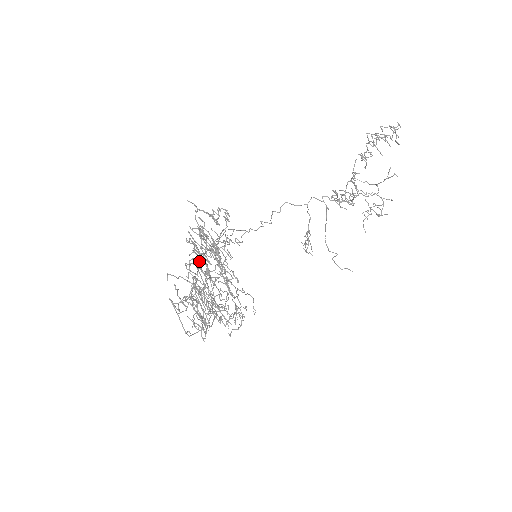
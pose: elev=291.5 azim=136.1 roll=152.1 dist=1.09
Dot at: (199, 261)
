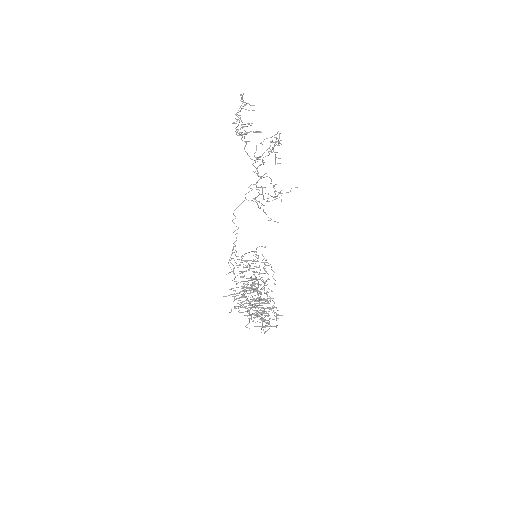
Dot at: occluded
